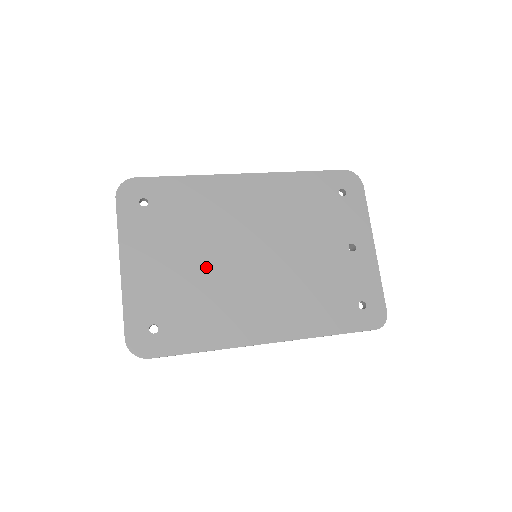
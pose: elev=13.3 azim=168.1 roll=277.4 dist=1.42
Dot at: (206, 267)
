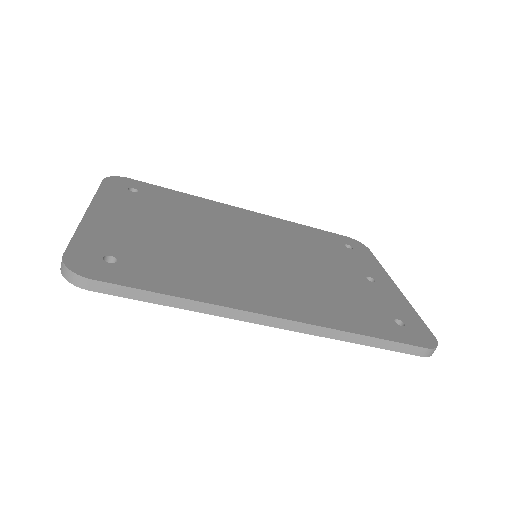
Dot at: (194, 241)
